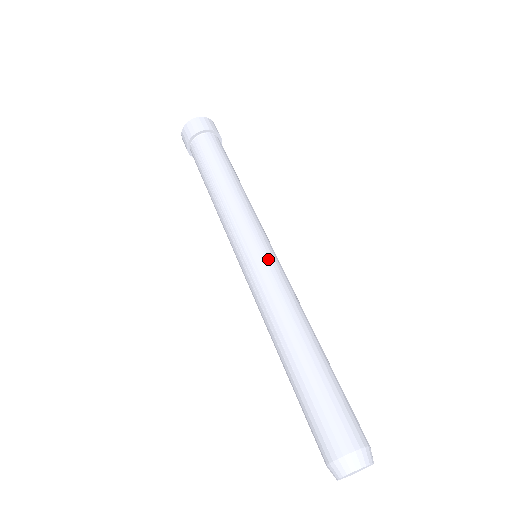
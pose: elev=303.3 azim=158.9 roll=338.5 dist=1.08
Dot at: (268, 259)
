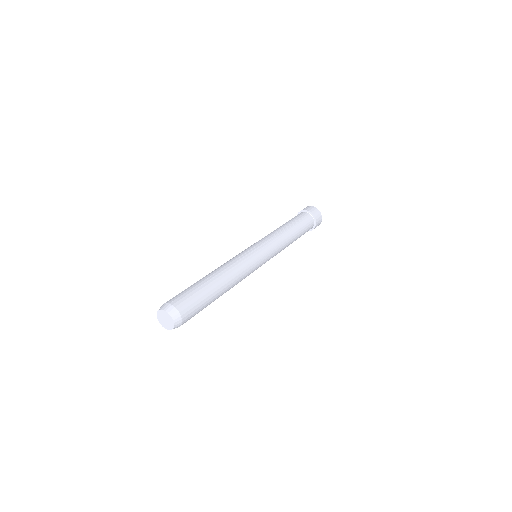
Dot at: (243, 251)
